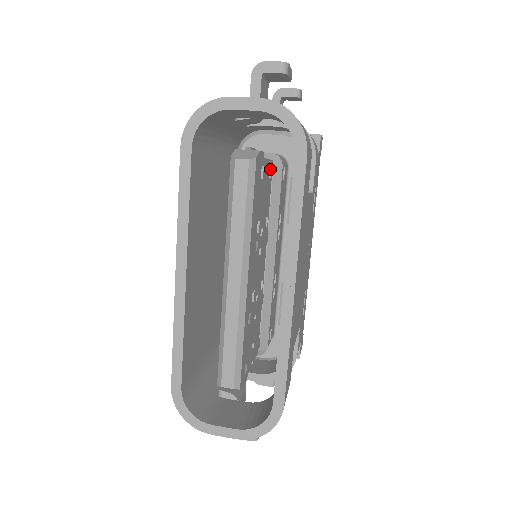
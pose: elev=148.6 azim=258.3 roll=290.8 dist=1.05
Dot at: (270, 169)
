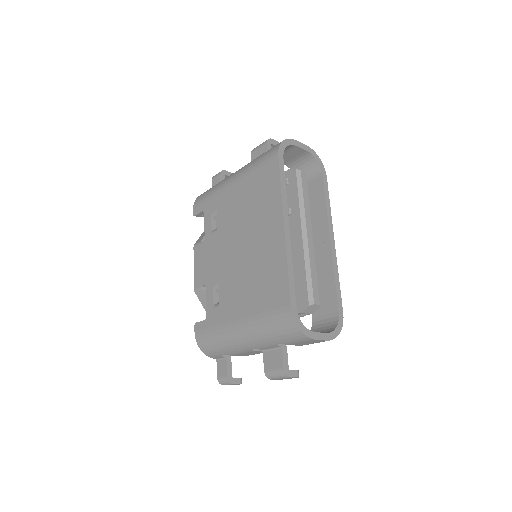
Dot at: occluded
